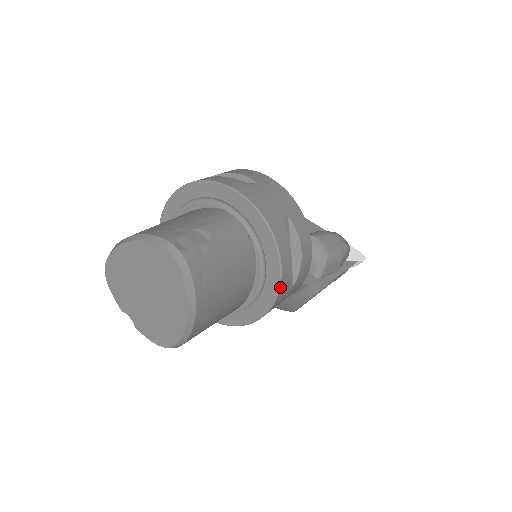
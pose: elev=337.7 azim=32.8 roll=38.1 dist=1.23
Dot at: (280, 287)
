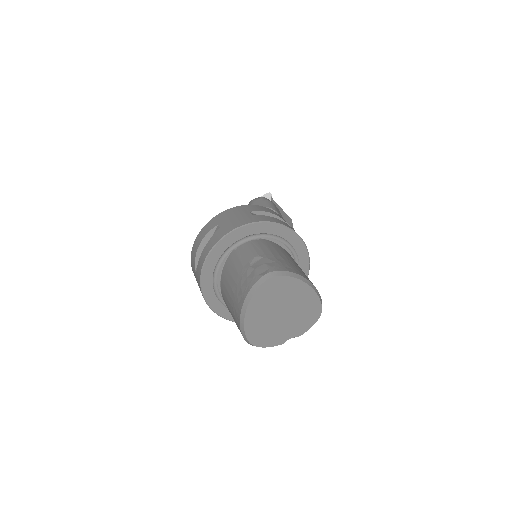
Dot at: occluded
